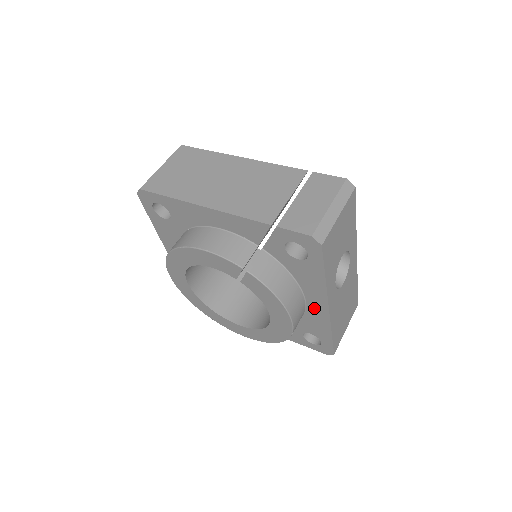
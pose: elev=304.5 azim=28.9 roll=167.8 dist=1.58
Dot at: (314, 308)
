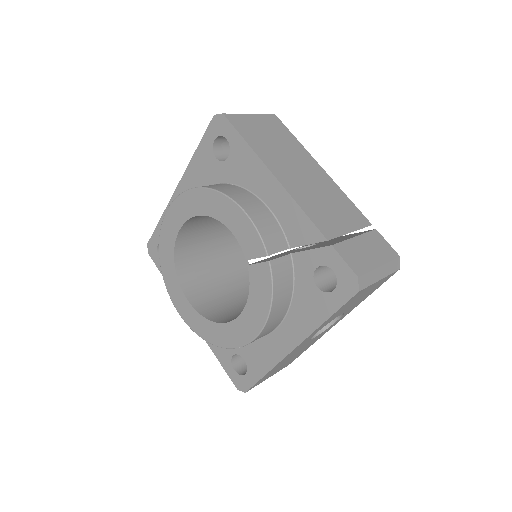
Dot at: (278, 339)
